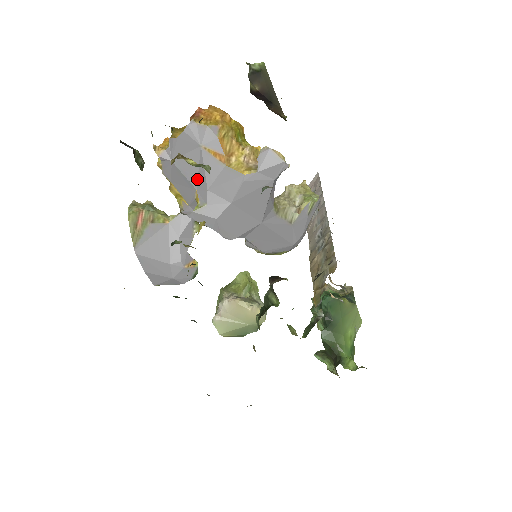
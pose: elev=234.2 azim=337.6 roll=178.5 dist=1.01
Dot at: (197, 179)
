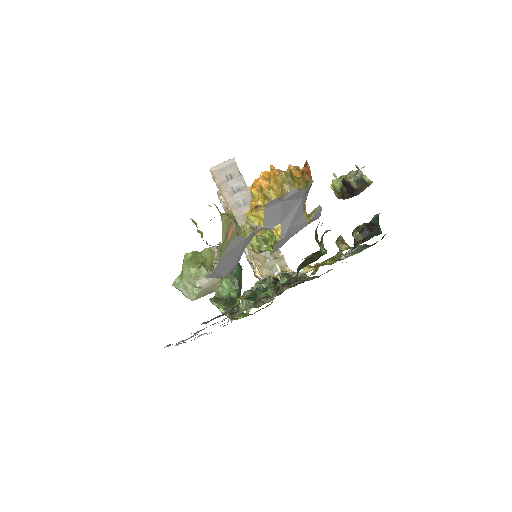
Dot at: (286, 217)
